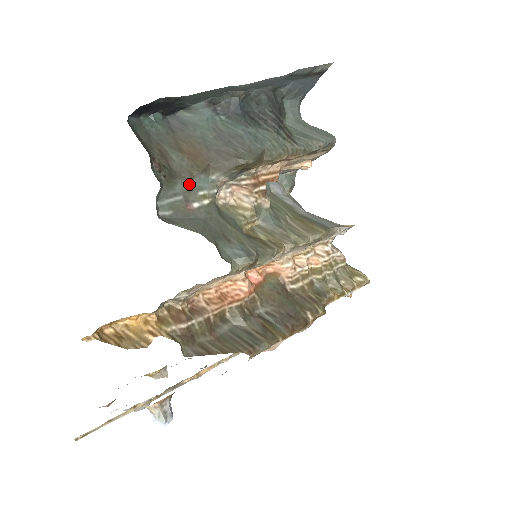
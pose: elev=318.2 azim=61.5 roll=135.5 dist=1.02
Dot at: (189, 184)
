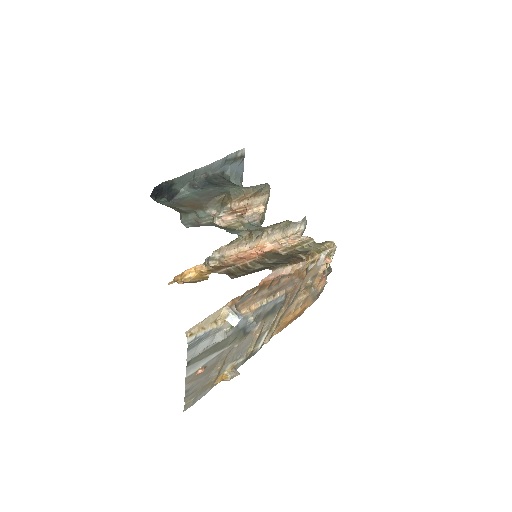
Dot at: (195, 215)
